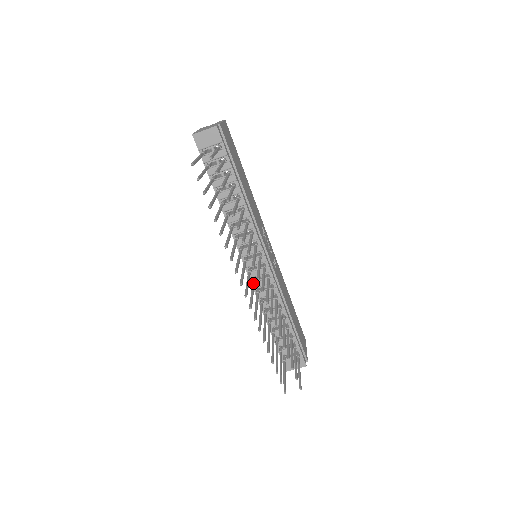
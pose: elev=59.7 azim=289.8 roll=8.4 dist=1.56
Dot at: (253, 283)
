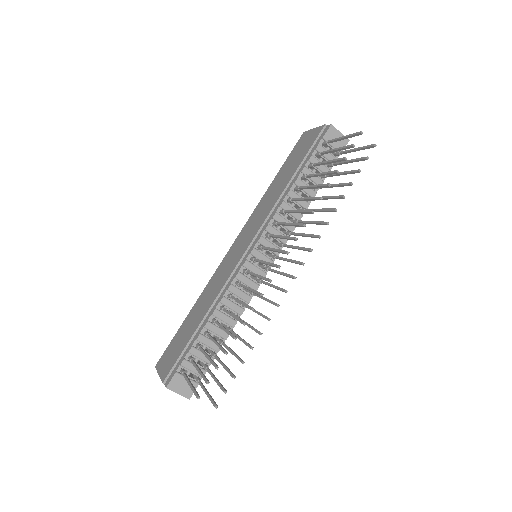
Dot at: (249, 271)
